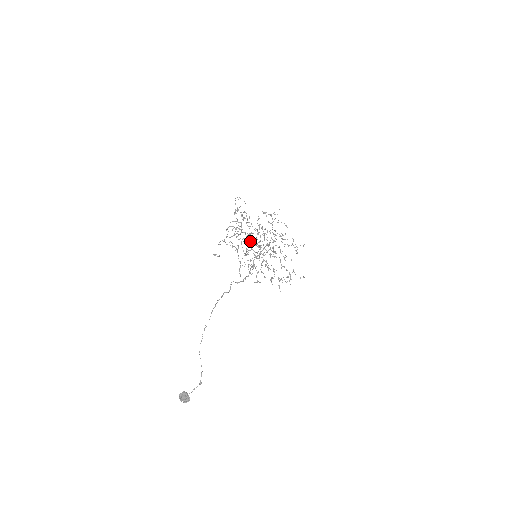
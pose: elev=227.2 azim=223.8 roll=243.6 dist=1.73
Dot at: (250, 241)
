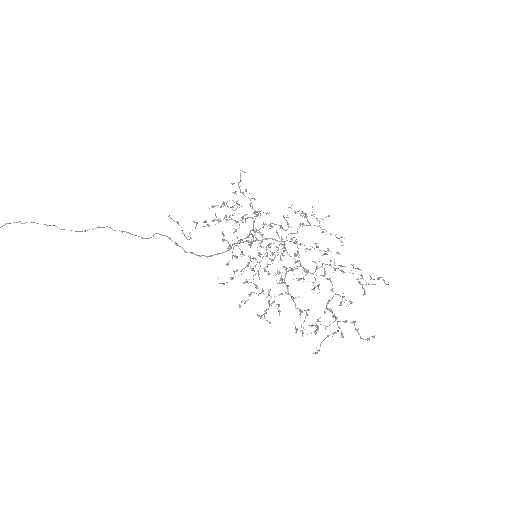
Dot at: (262, 246)
